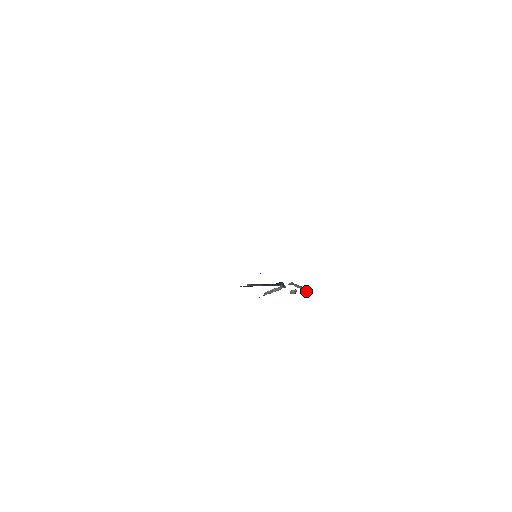
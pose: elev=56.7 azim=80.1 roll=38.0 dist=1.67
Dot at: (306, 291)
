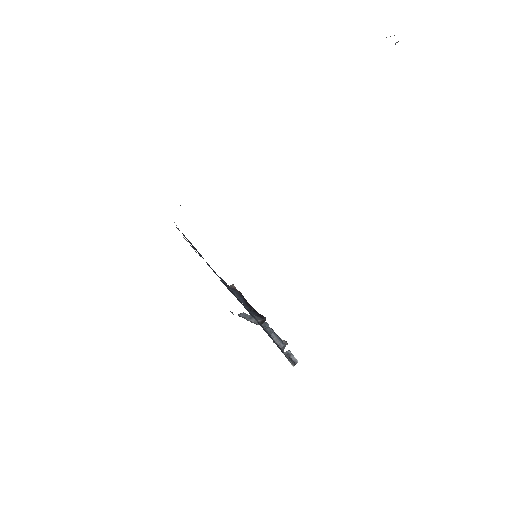
Dot at: (289, 356)
